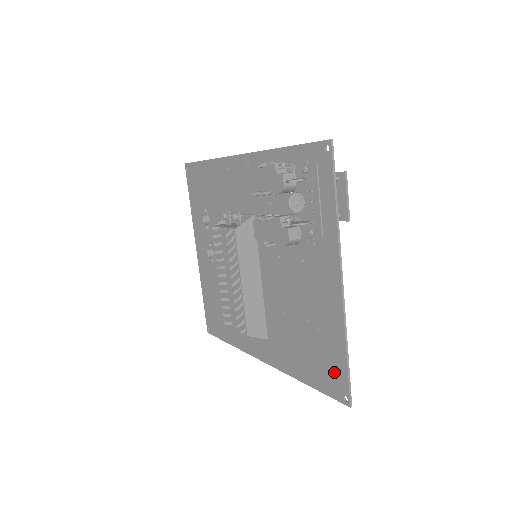
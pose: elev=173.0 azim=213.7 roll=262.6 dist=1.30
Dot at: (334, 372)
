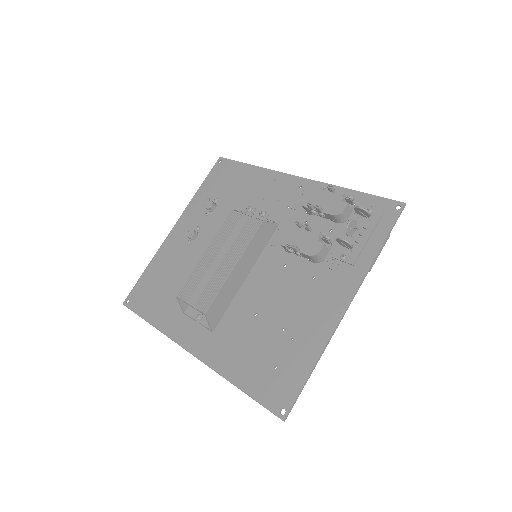
Dot at: (285, 382)
